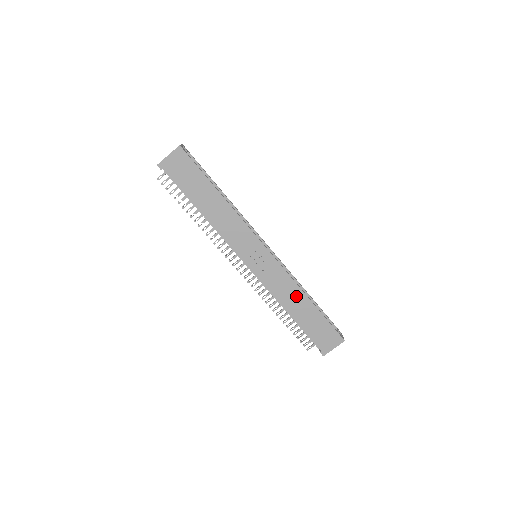
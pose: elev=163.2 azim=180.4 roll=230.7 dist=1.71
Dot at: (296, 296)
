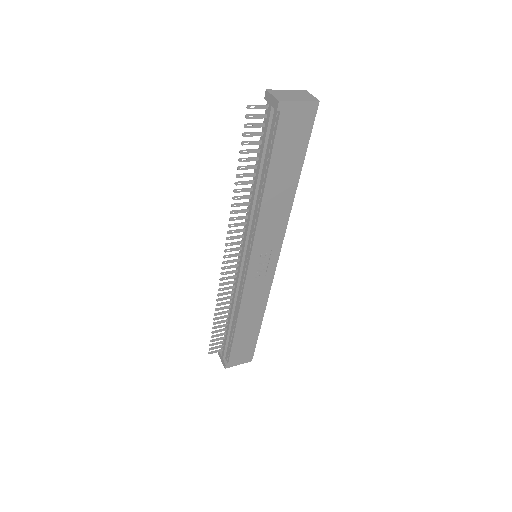
Dot at: (256, 312)
